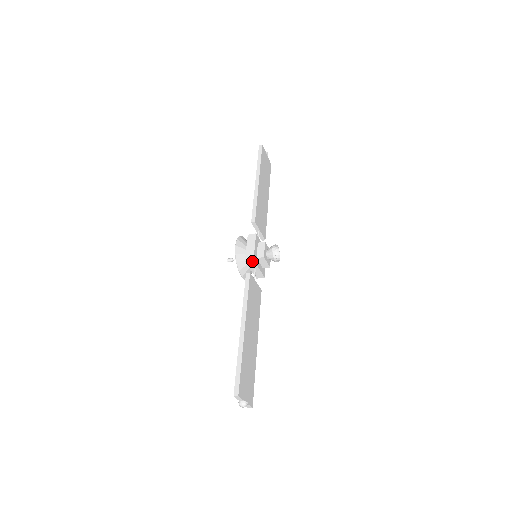
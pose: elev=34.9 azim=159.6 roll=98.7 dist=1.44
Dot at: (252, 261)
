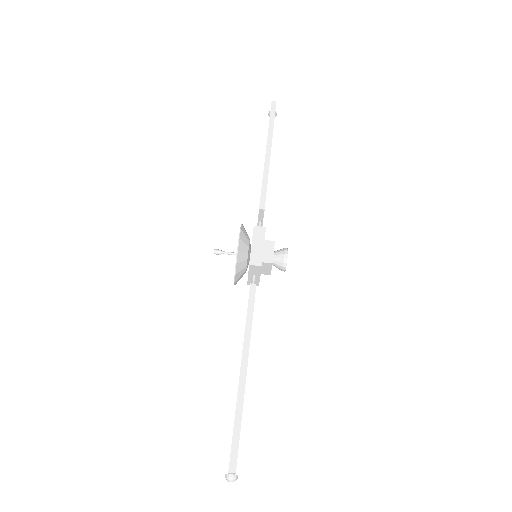
Dot at: (259, 266)
